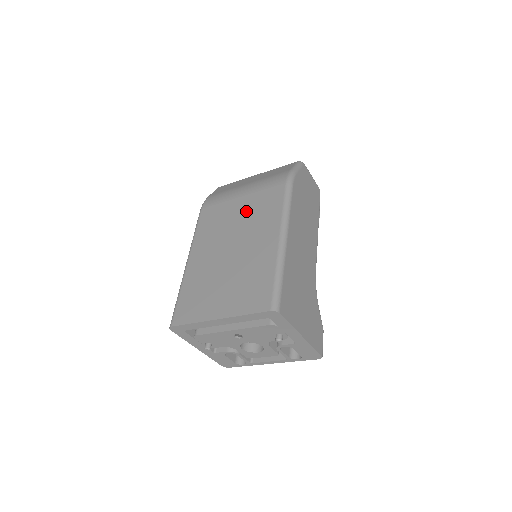
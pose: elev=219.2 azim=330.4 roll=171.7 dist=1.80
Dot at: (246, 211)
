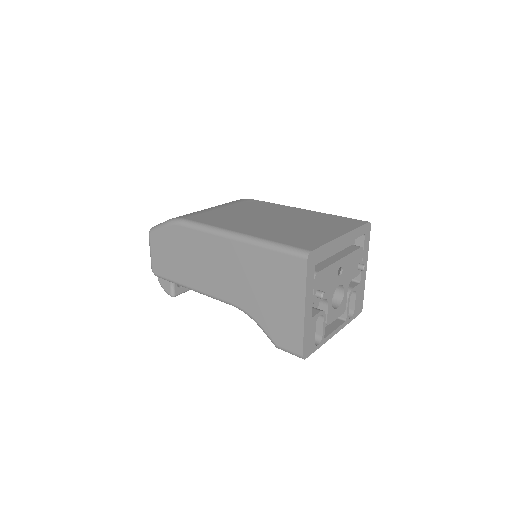
Dot at: (244, 209)
